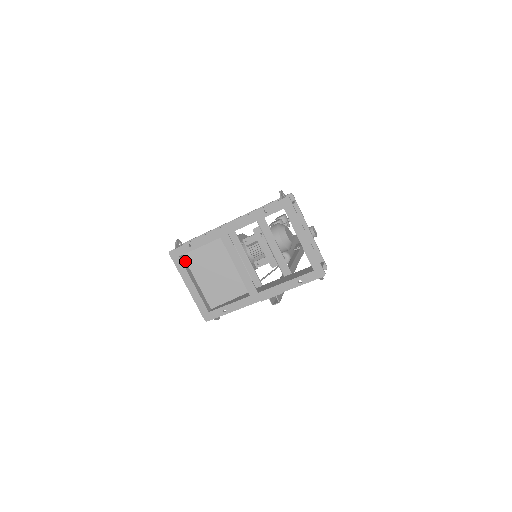
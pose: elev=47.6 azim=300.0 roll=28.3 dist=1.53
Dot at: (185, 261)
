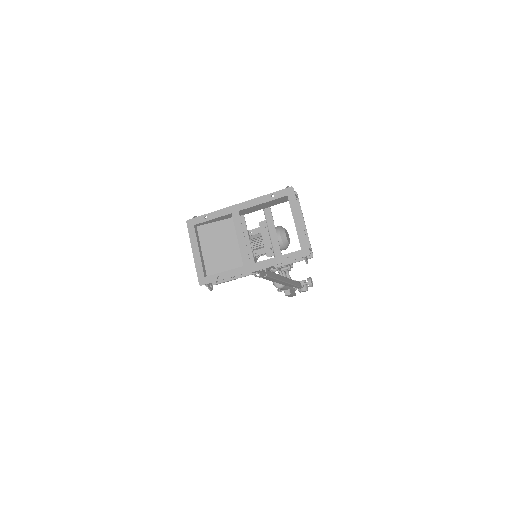
Dot at: (197, 232)
